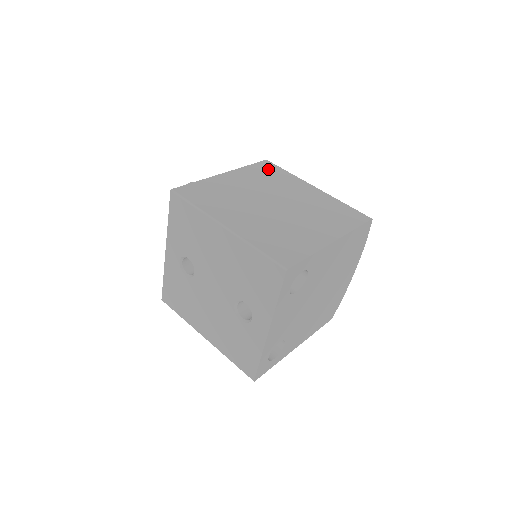
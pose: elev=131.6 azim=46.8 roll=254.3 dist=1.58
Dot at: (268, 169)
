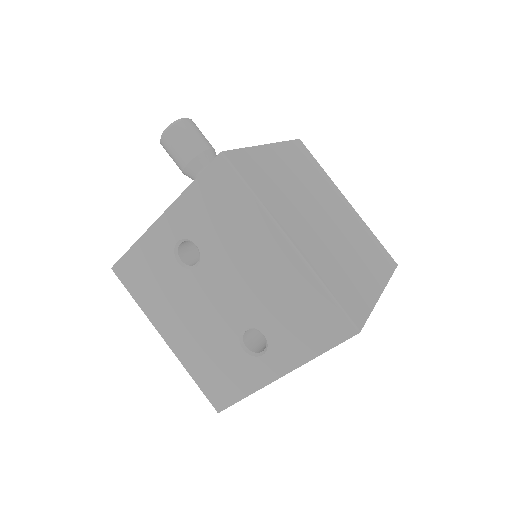
Dot at: (305, 155)
